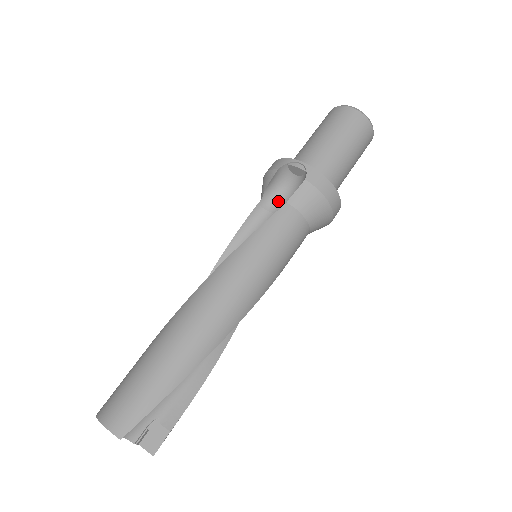
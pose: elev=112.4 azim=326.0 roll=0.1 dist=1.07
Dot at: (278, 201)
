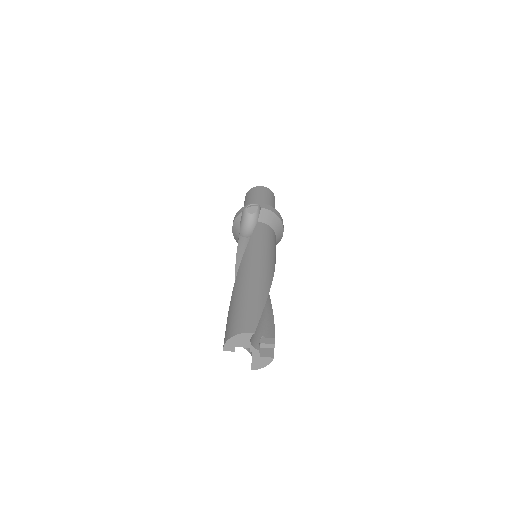
Dot at: (249, 232)
